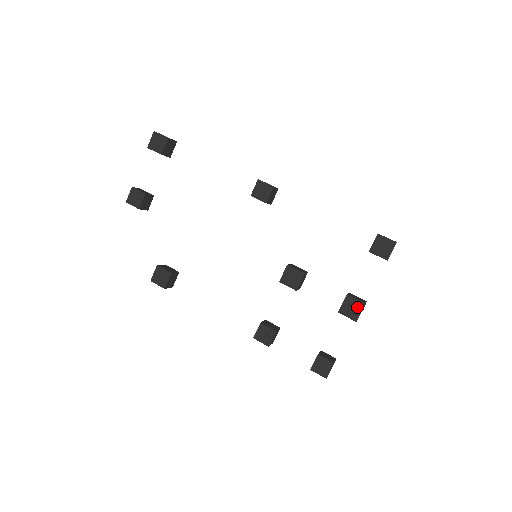
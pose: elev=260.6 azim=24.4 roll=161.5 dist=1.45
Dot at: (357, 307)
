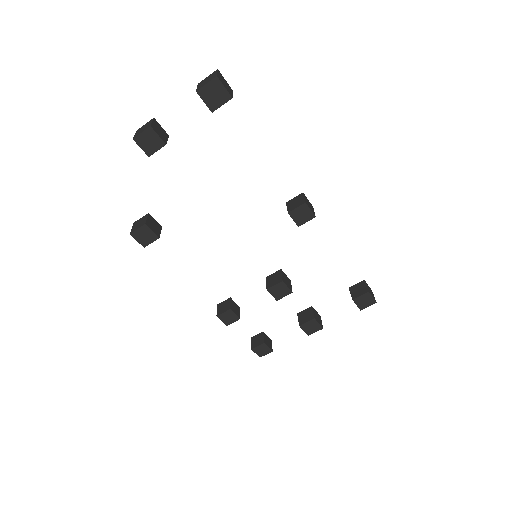
Dot at: (316, 328)
